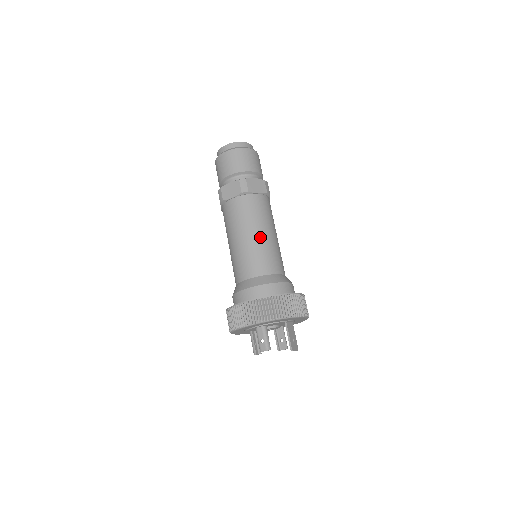
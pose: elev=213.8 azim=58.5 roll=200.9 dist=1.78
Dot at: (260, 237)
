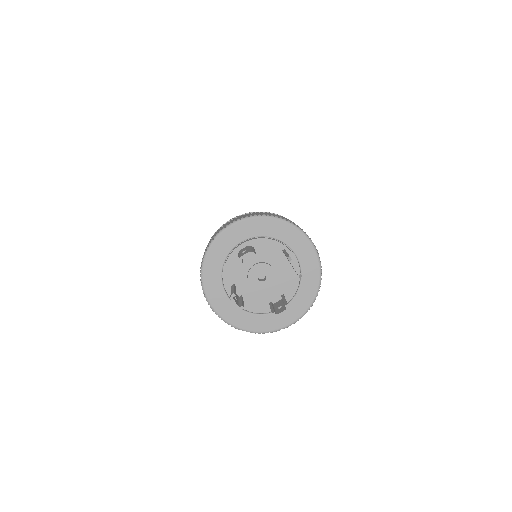
Dot at: occluded
